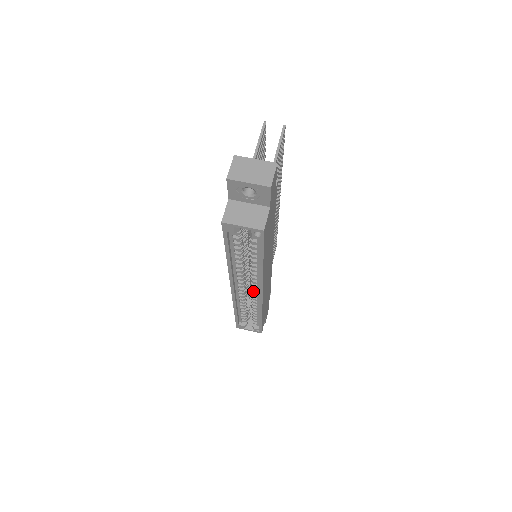
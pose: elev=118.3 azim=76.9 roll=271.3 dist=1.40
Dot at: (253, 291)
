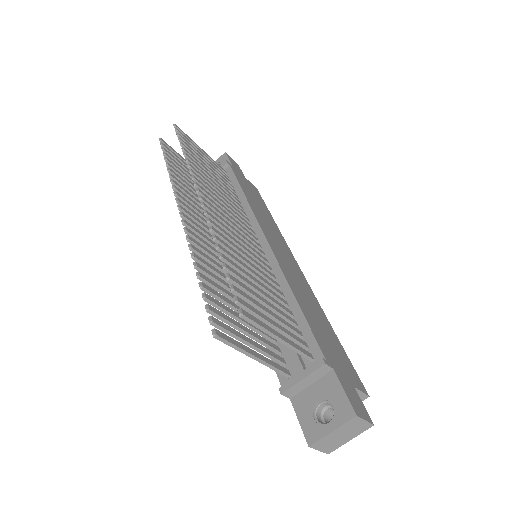
Dot at: occluded
